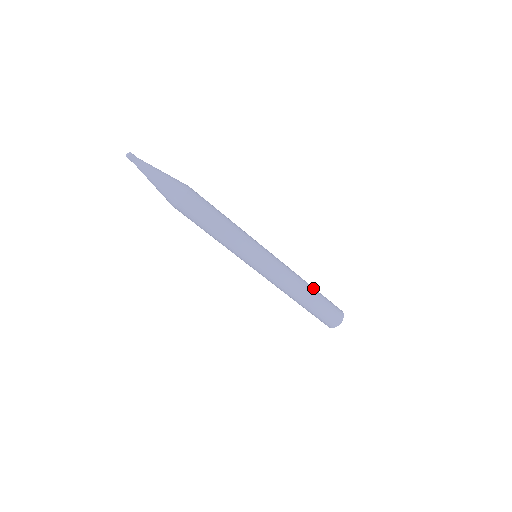
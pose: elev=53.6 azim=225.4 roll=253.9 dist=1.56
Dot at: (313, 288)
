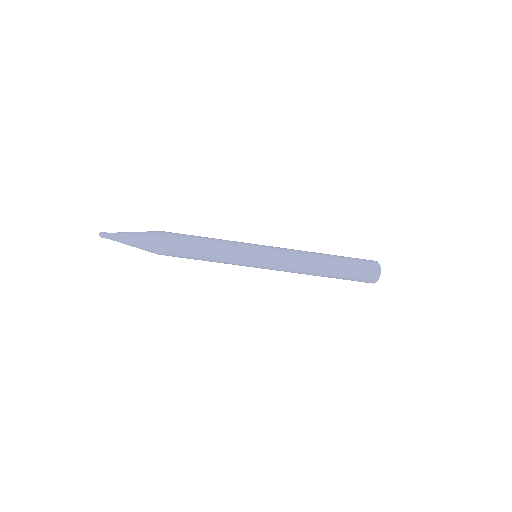
Dot at: (330, 265)
